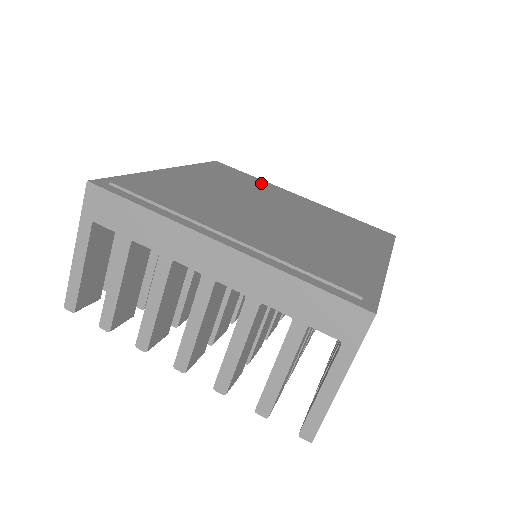
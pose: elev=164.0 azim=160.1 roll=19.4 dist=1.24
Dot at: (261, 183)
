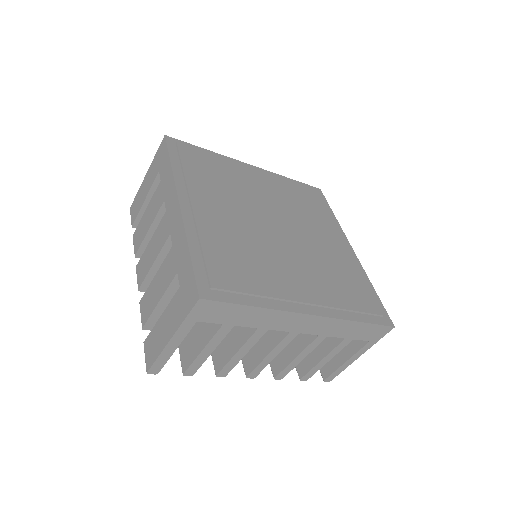
Dot at: (226, 167)
